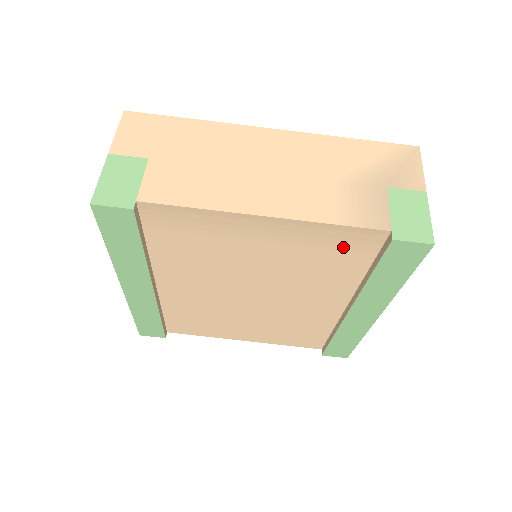
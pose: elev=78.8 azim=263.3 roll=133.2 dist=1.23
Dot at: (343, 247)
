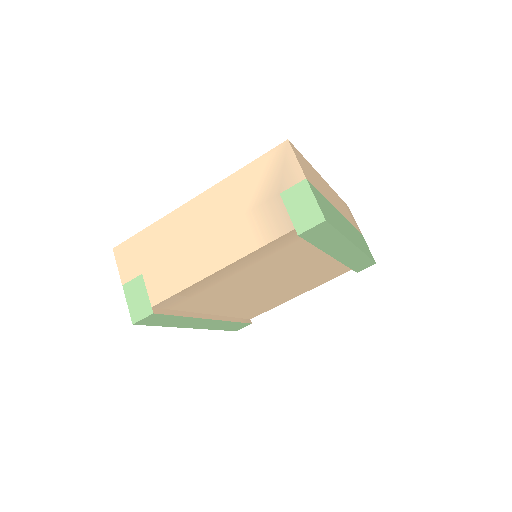
Dot at: (281, 248)
